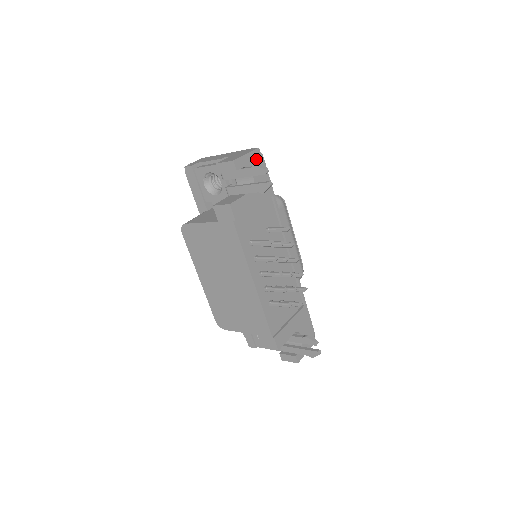
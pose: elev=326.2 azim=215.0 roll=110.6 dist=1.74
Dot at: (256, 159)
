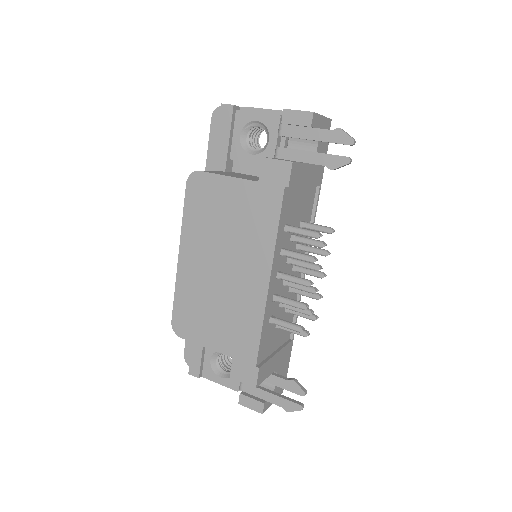
Dot at: occluded
